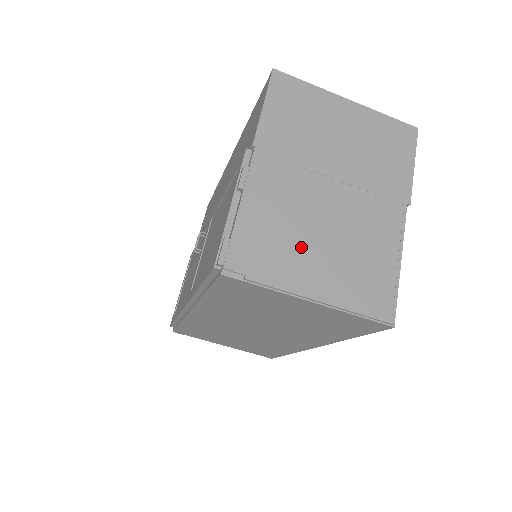
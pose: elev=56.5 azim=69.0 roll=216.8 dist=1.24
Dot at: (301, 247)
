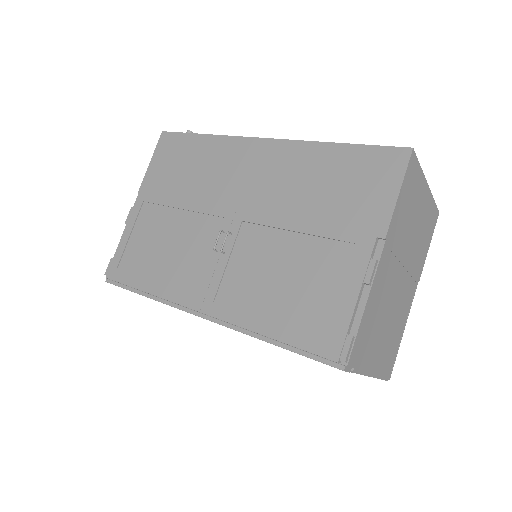
Dot at: (378, 333)
